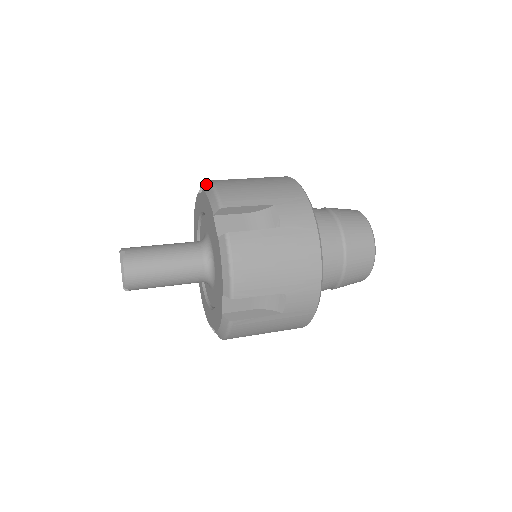
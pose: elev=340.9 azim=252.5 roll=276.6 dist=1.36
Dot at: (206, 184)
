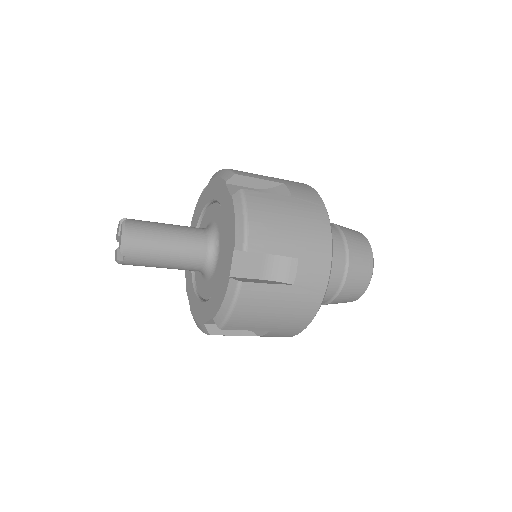
Dot at: (214, 174)
